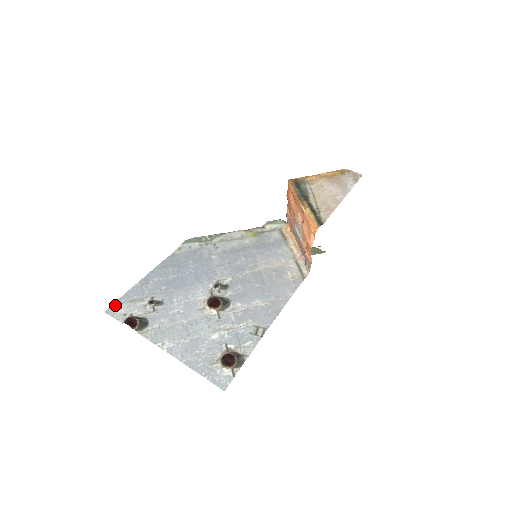
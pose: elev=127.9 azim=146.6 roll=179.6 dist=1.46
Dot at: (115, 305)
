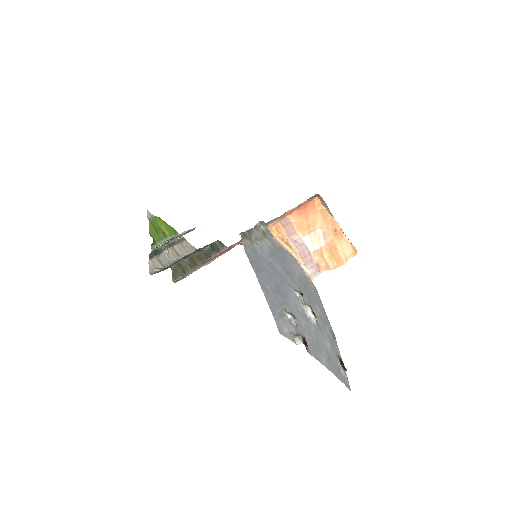
Dot at: (278, 323)
